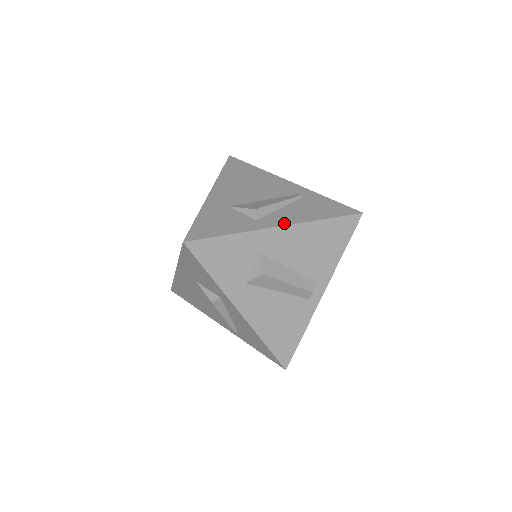
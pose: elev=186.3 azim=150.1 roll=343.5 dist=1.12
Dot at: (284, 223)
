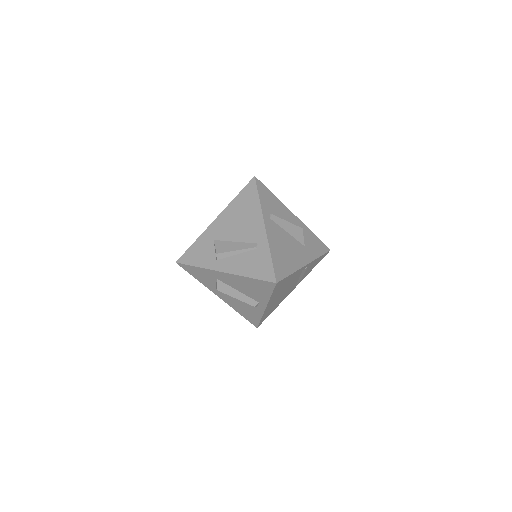
Dot at: (227, 270)
